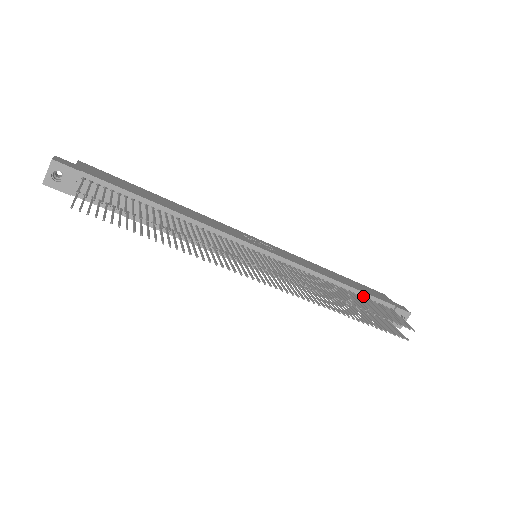
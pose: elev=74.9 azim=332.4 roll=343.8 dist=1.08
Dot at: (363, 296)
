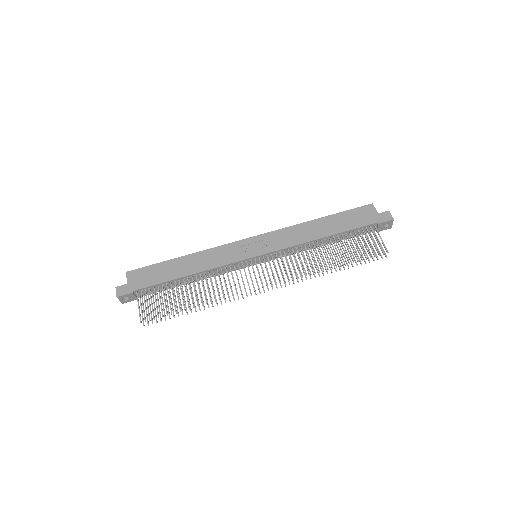
Dot at: (347, 233)
